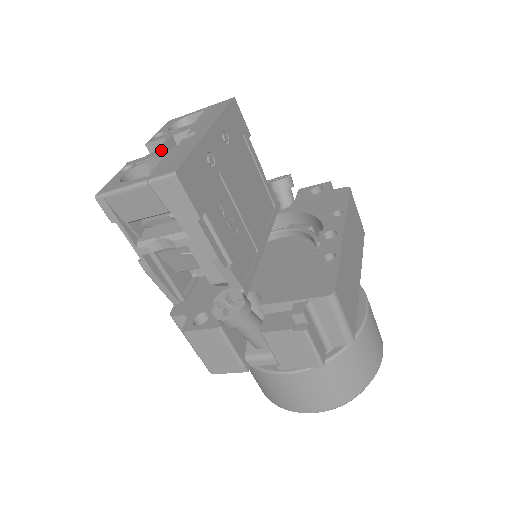
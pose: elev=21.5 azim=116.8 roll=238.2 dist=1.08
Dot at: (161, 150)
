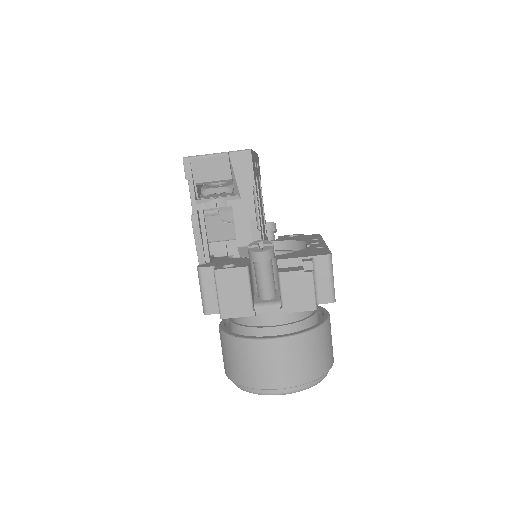
Dot at: occluded
